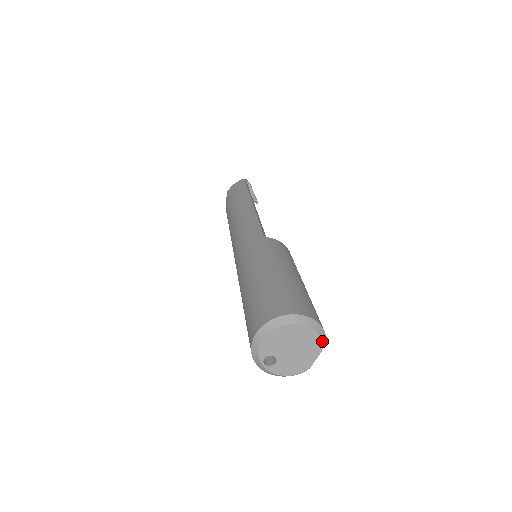
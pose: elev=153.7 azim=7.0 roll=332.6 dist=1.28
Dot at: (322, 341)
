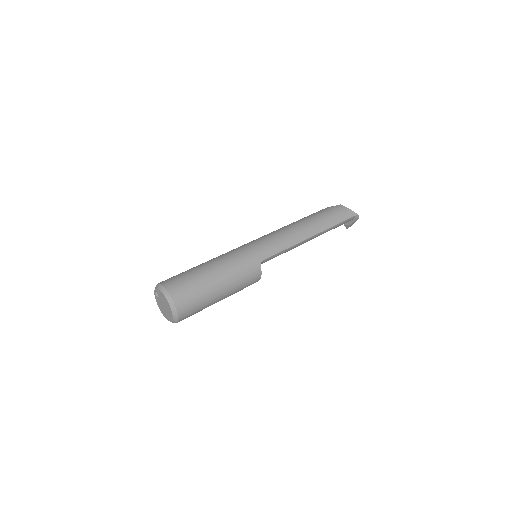
Dot at: (173, 321)
